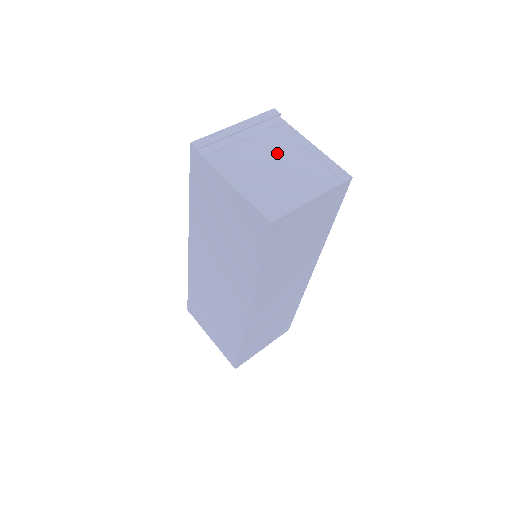
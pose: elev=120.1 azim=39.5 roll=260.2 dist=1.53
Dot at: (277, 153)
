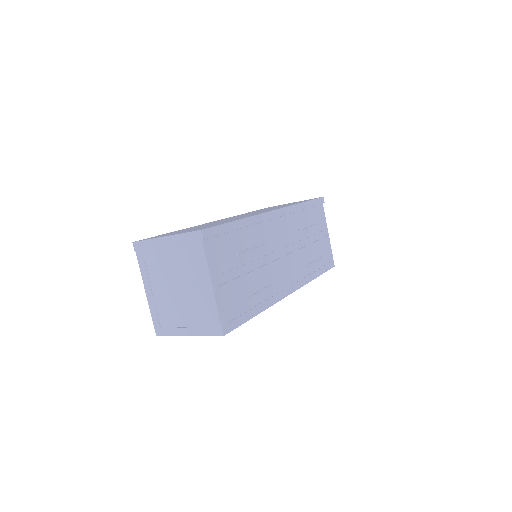
Dot at: (183, 282)
